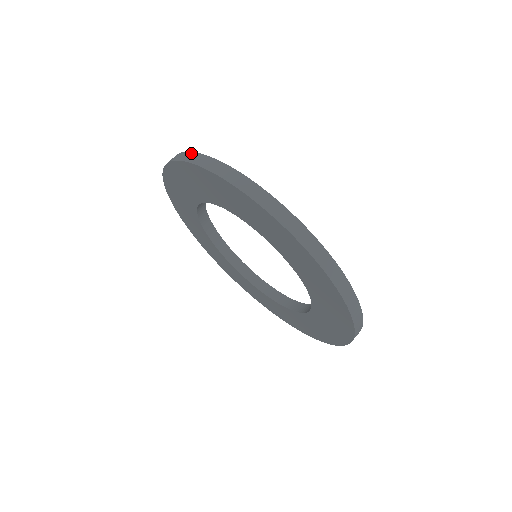
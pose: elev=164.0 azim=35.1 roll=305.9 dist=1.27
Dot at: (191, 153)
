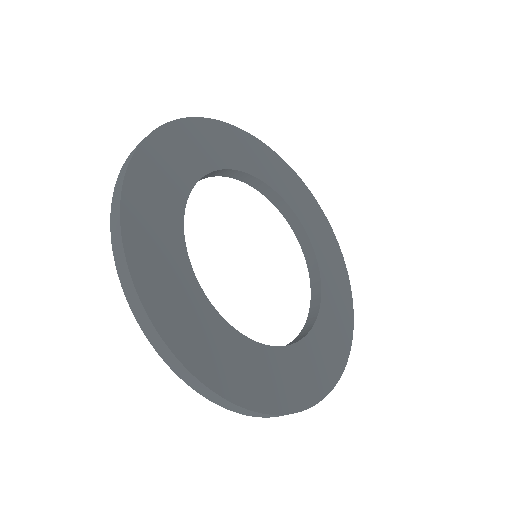
Dot at: (119, 241)
